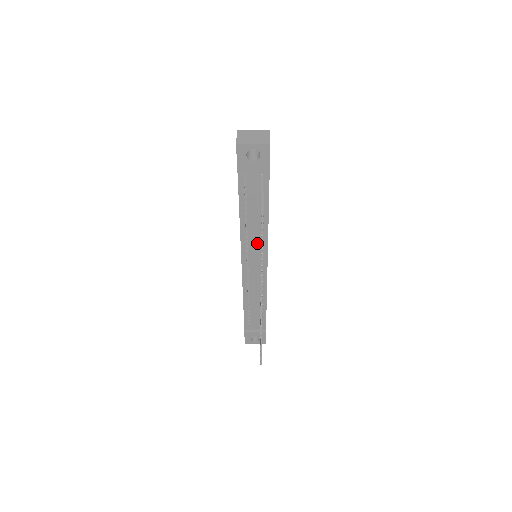
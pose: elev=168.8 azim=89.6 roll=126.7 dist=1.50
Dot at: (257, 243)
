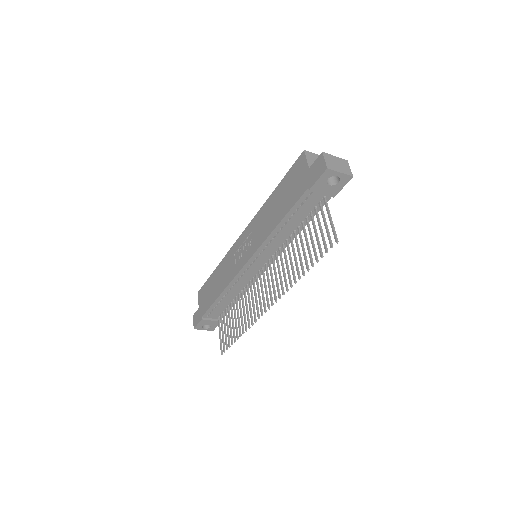
Dot at: (274, 249)
